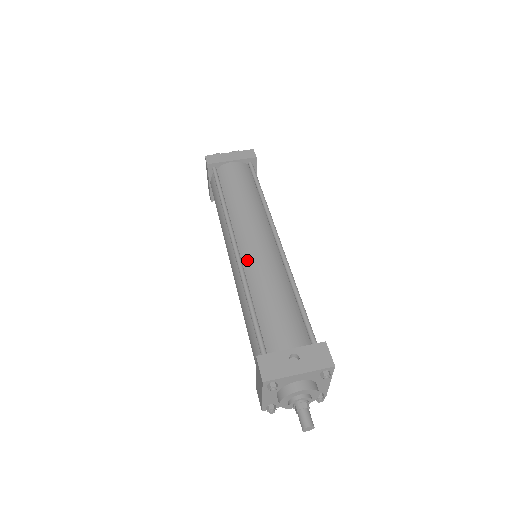
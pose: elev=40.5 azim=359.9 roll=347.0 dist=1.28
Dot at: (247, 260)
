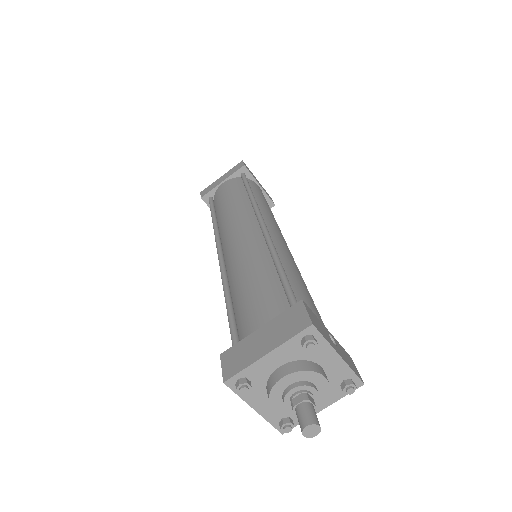
Dot at: (275, 240)
